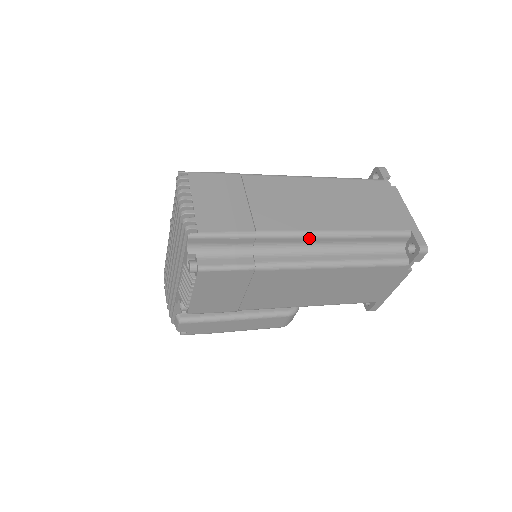
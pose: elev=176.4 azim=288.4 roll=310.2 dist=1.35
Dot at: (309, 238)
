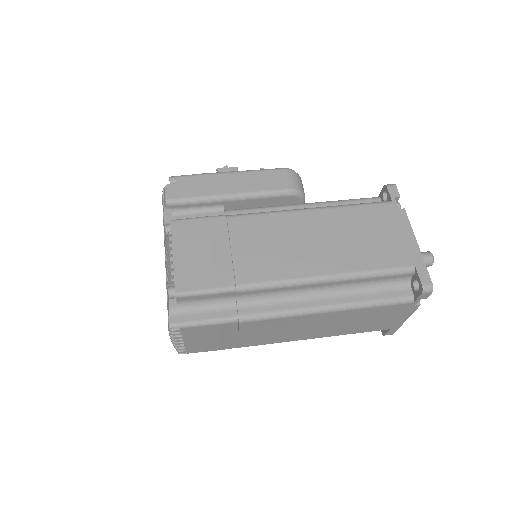
Dot at: occluded
